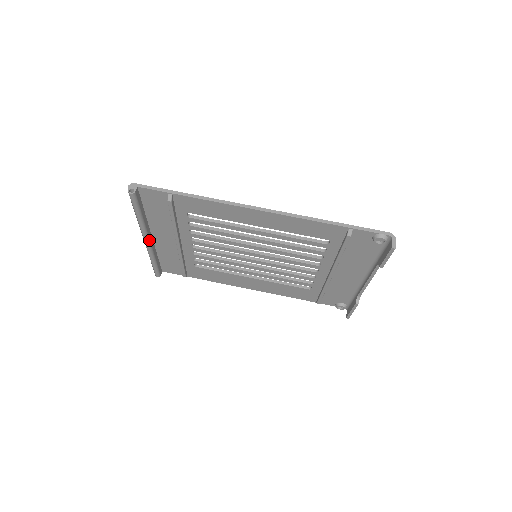
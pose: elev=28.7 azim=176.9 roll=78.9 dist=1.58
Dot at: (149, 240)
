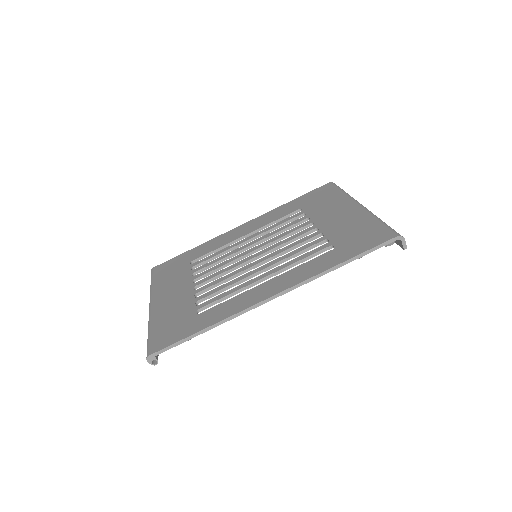
Dot at: occluded
